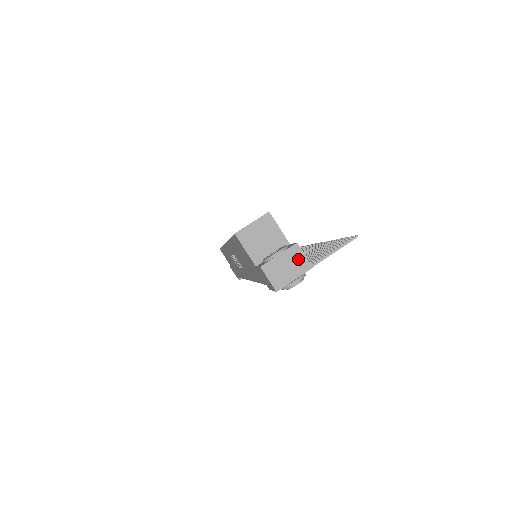
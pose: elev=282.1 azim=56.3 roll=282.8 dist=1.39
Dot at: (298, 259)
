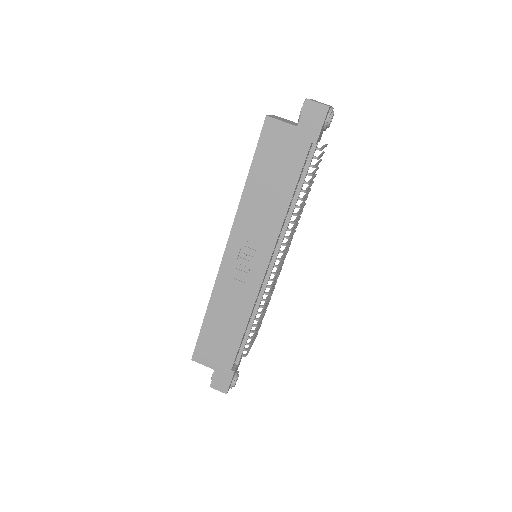
Dot at: occluded
